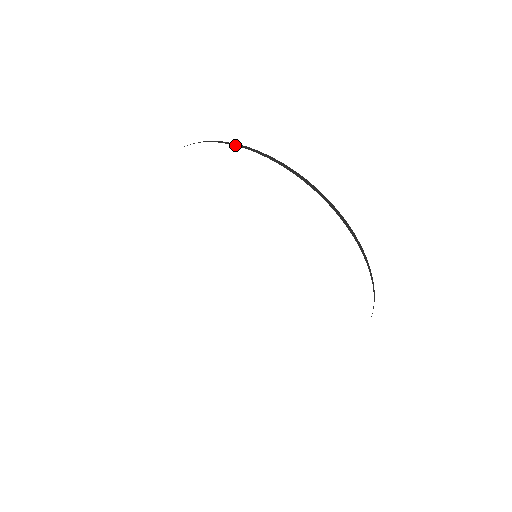
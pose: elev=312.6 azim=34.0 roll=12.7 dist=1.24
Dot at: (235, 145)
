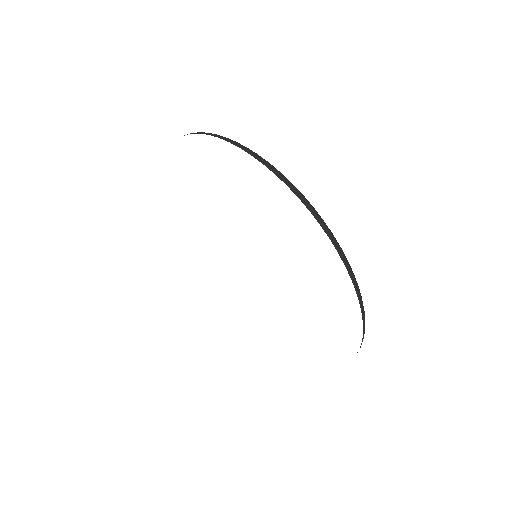
Dot at: (313, 215)
